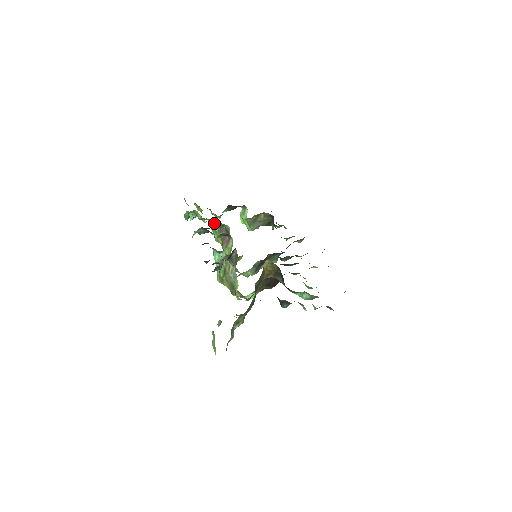
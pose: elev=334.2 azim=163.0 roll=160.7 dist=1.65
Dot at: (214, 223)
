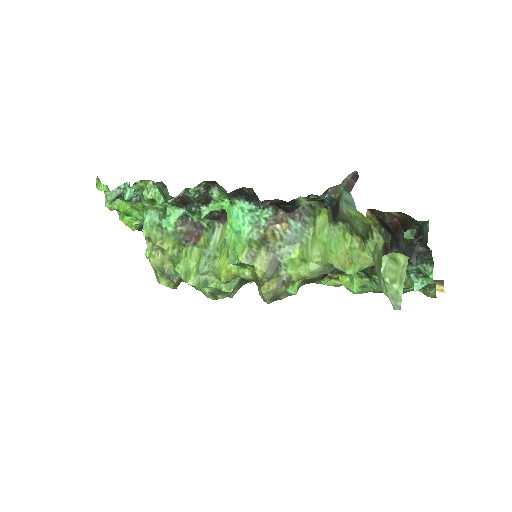
Dot at: (175, 208)
